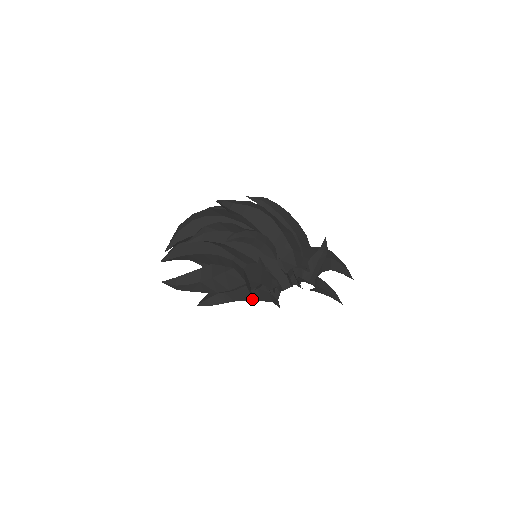
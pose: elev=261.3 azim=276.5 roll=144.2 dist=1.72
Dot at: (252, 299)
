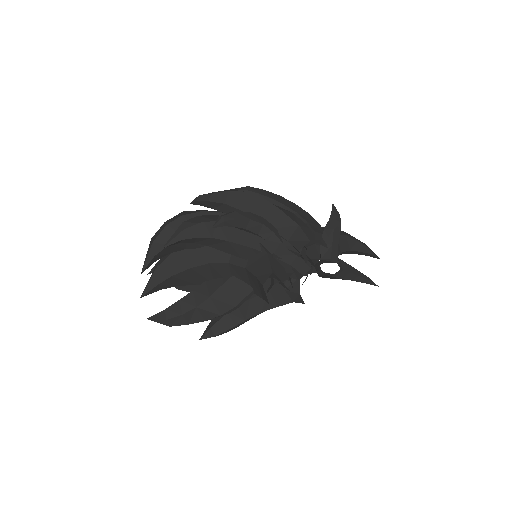
Dot at: (266, 309)
